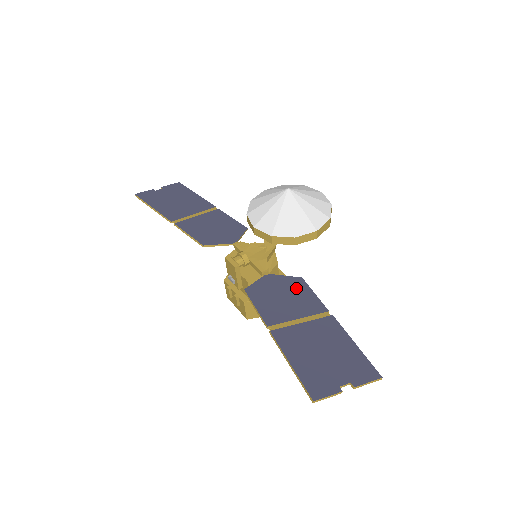
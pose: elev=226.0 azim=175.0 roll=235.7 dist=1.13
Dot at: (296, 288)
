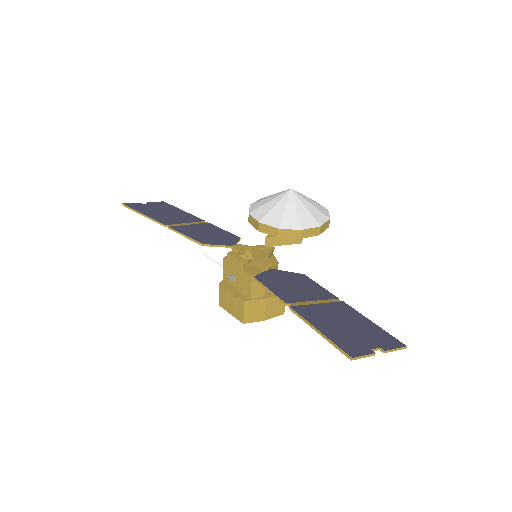
Dot at: (302, 280)
